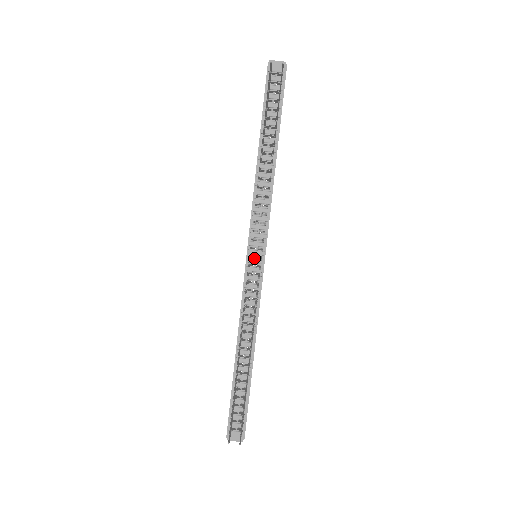
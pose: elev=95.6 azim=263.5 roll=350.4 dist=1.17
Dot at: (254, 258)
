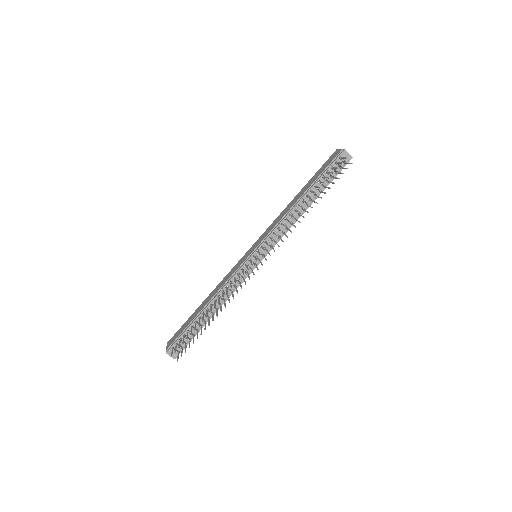
Dot at: occluded
